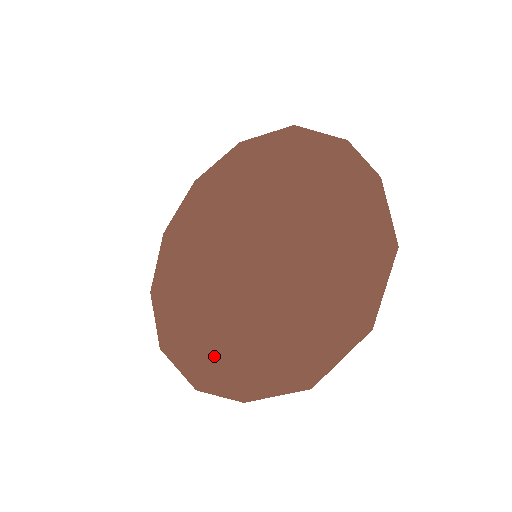
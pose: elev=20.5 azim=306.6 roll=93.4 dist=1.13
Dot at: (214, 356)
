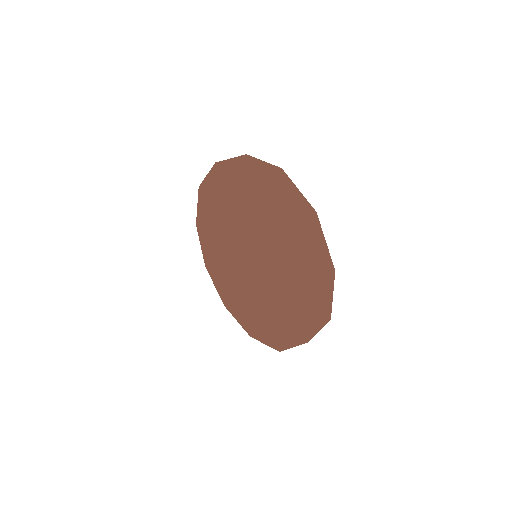
Dot at: (231, 299)
